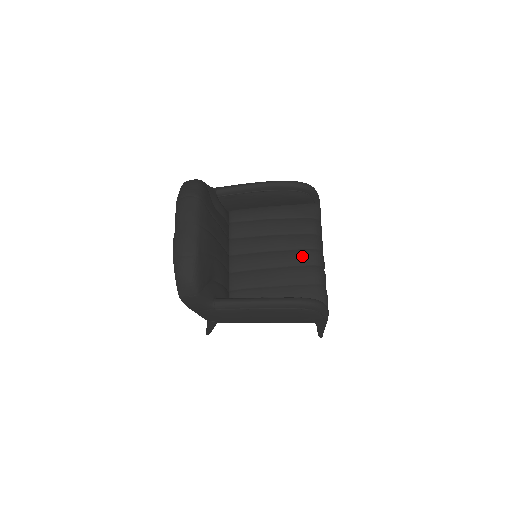
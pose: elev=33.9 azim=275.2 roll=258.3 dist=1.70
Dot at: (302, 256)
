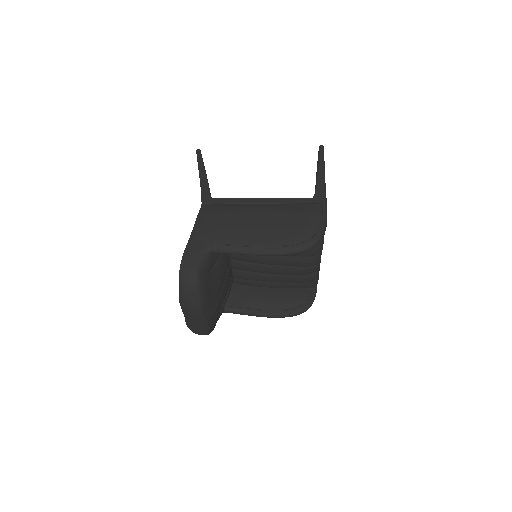
Dot at: (299, 272)
